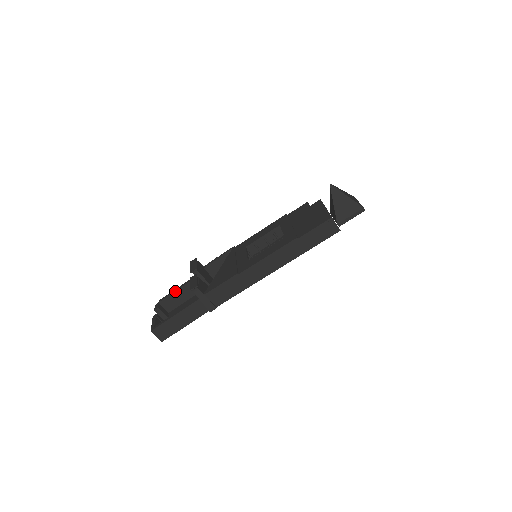
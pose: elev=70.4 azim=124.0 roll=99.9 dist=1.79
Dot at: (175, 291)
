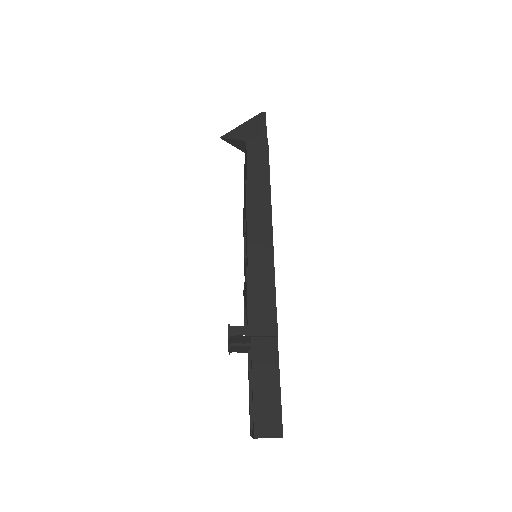
Dot at: (249, 395)
